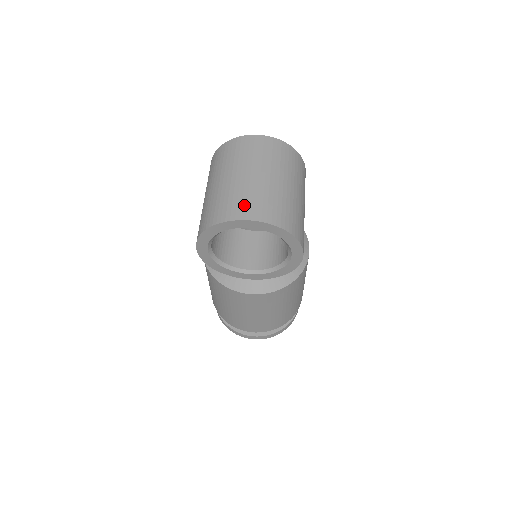
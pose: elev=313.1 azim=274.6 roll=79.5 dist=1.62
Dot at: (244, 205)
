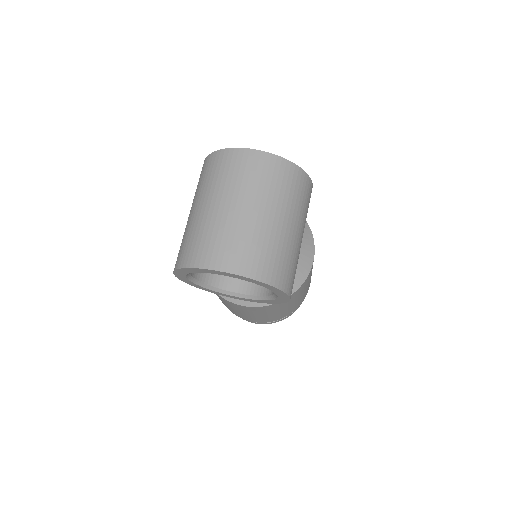
Dot at: (221, 250)
